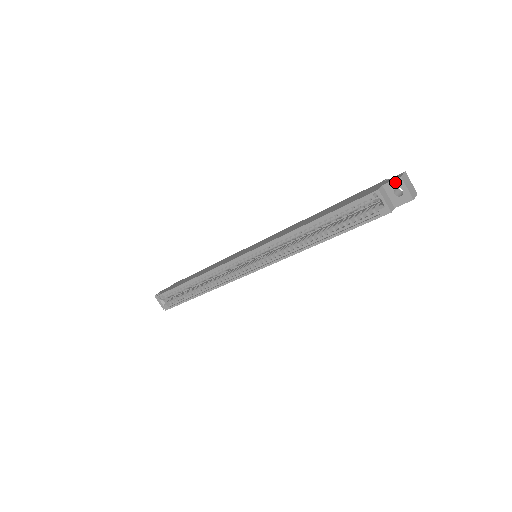
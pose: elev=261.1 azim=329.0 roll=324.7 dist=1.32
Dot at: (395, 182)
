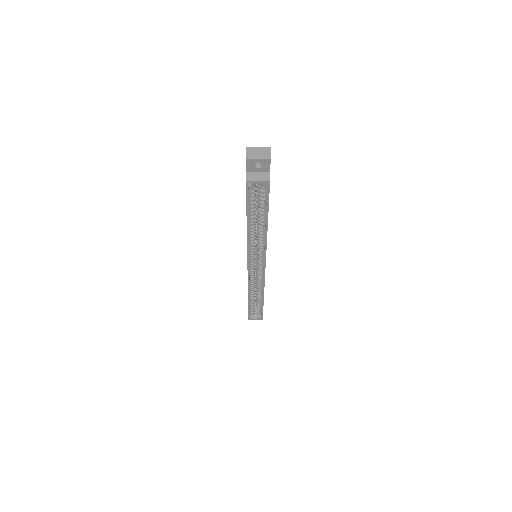
Dot at: (248, 164)
